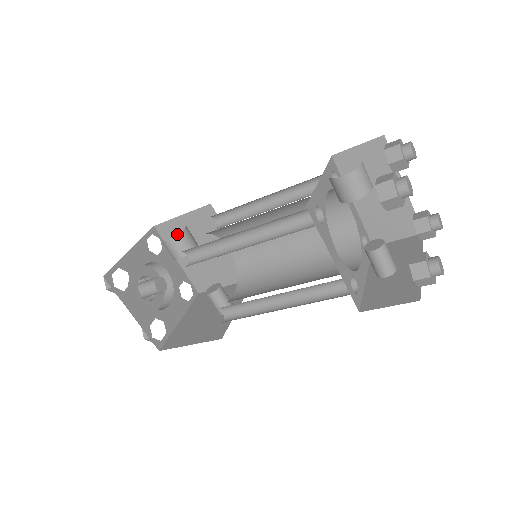
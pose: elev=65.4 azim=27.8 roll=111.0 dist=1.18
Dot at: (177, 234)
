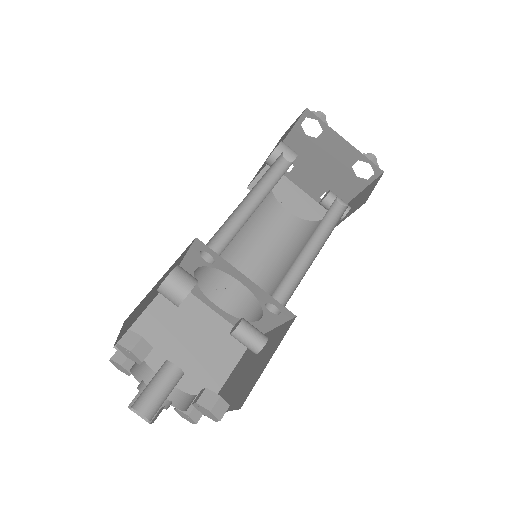
Dot at: (147, 340)
